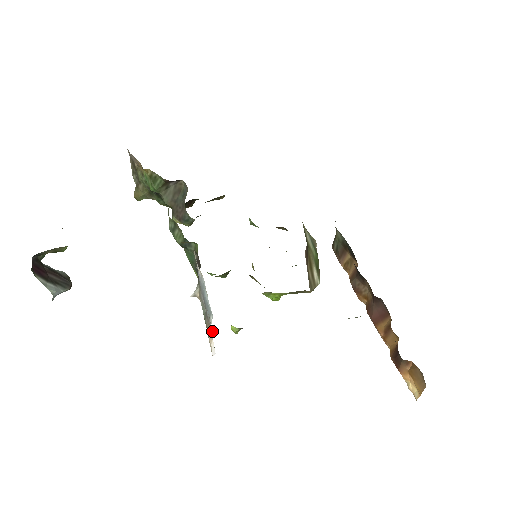
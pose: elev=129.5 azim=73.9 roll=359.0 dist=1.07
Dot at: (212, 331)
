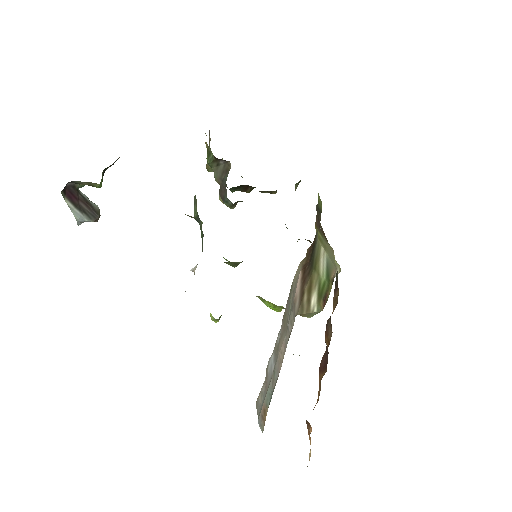
Dot at: occluded
